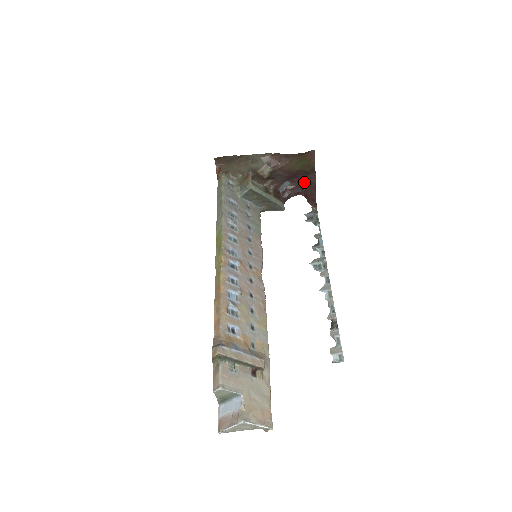
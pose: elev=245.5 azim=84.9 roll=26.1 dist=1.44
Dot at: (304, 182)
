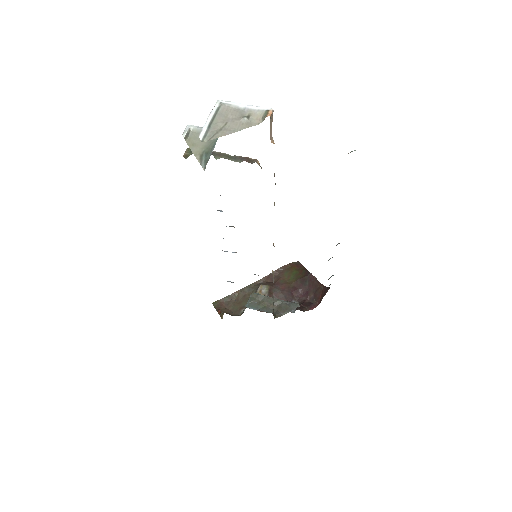
Dot at: (308, 291)
